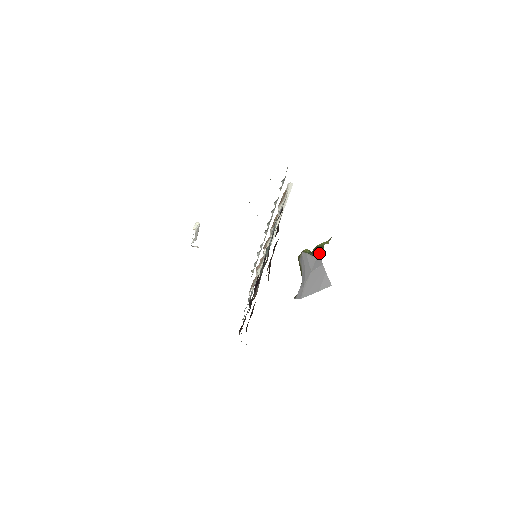
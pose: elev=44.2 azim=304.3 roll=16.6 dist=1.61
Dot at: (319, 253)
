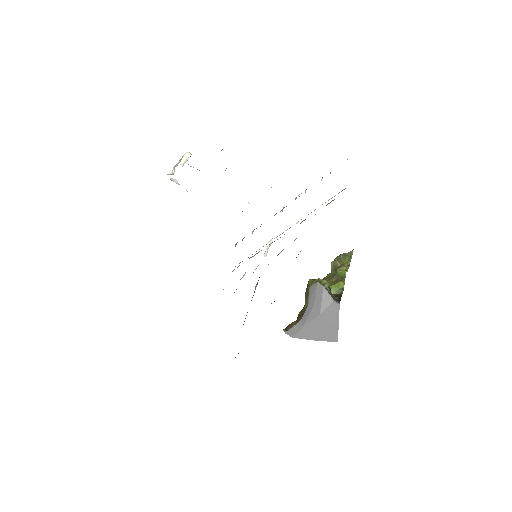
Dot at: (337, 288)
